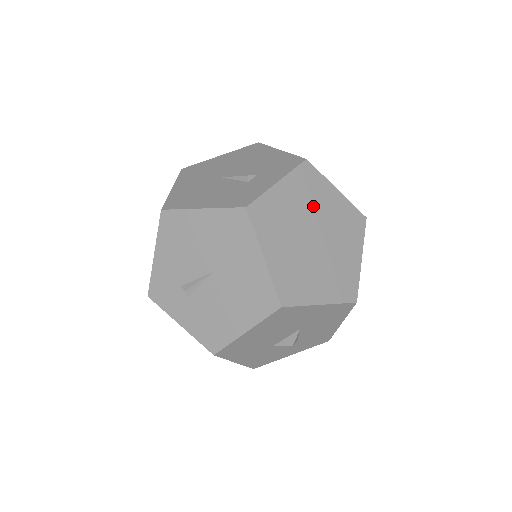
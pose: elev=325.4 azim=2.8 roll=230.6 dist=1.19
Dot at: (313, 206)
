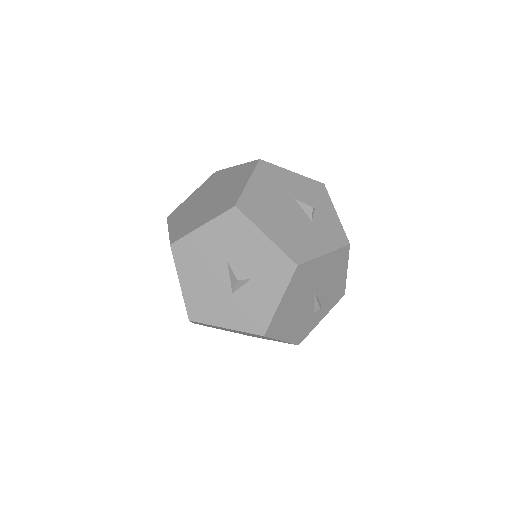
Dot at: (213, 186)
